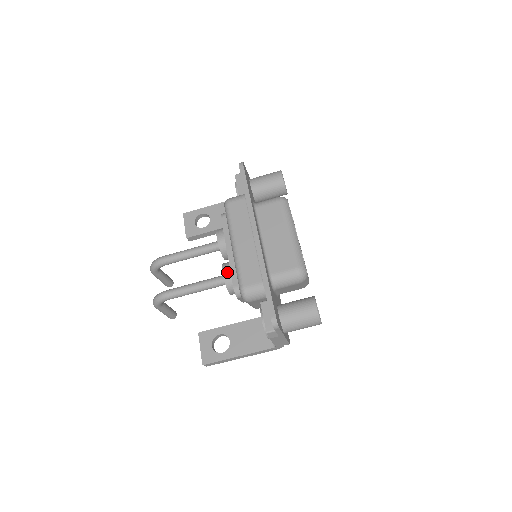
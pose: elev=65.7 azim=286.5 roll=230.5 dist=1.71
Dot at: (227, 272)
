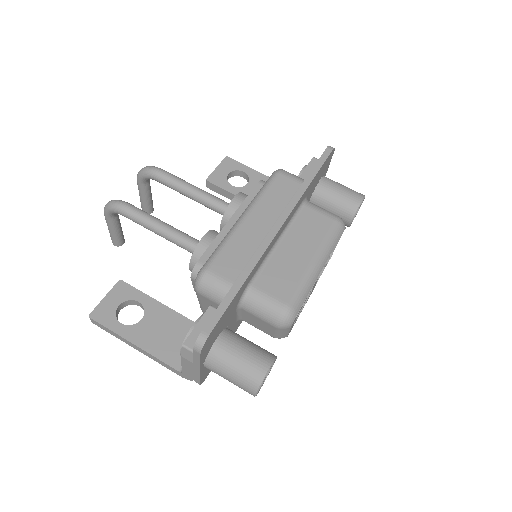
Dot at: (208, 240)
